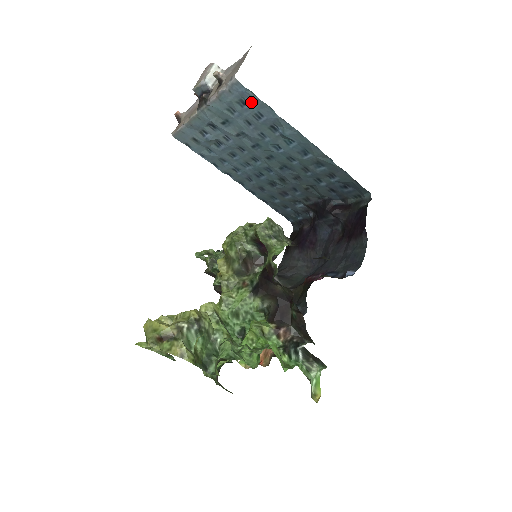
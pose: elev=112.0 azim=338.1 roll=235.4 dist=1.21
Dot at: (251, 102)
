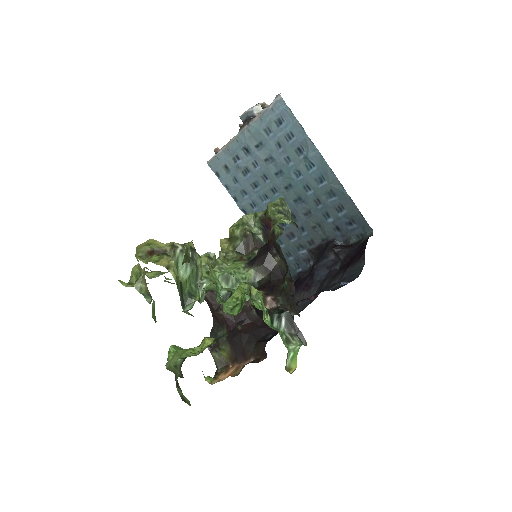
Dot at: (287, 121)
